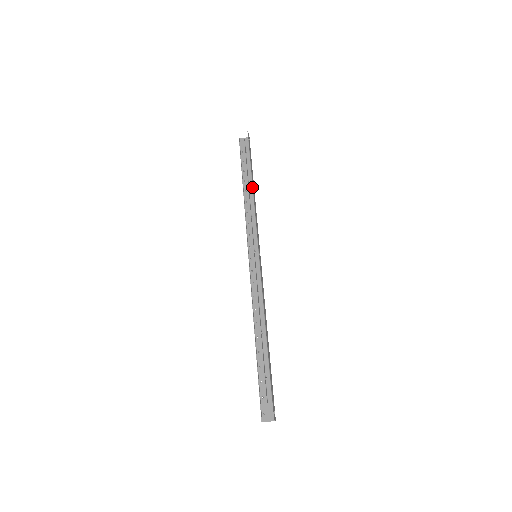
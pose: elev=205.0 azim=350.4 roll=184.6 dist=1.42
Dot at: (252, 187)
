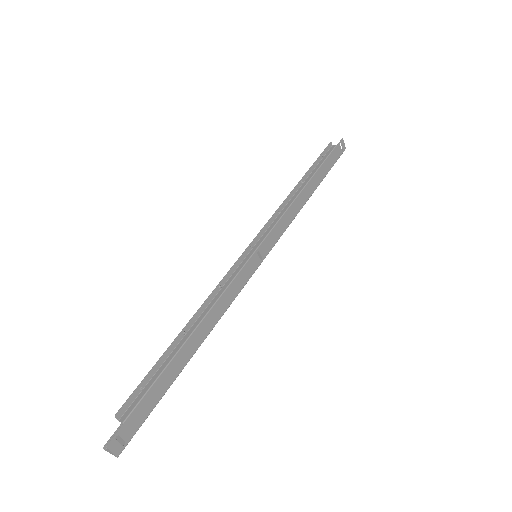
Dot at: (304, 186)
